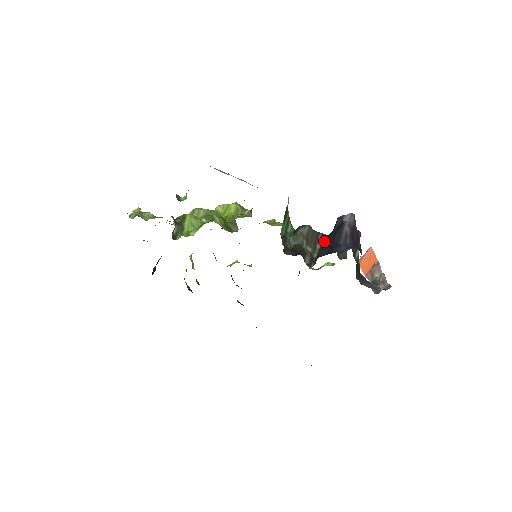
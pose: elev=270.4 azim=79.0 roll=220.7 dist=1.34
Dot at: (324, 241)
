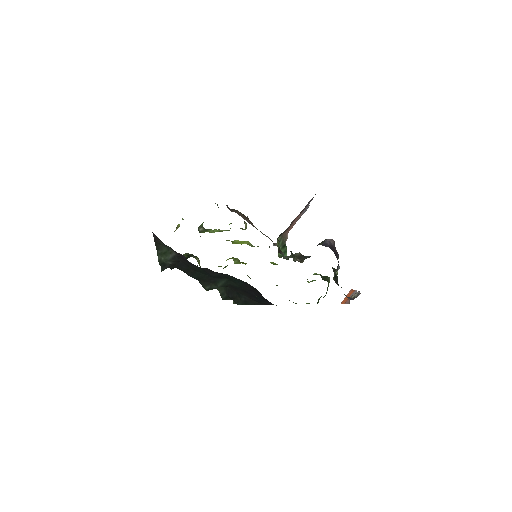
Dot at: occluded
